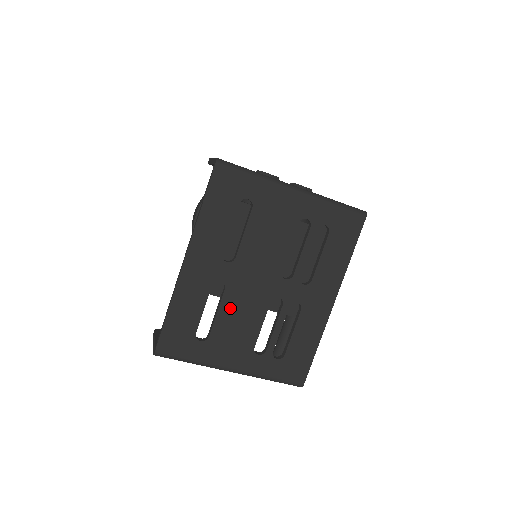
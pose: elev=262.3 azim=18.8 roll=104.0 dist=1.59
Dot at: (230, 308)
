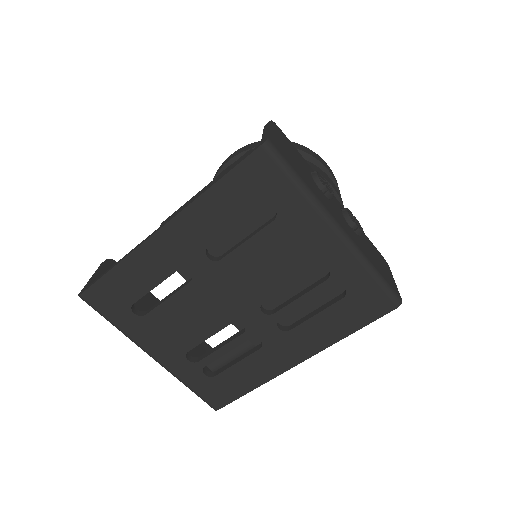
Dot at: (184, 303)
